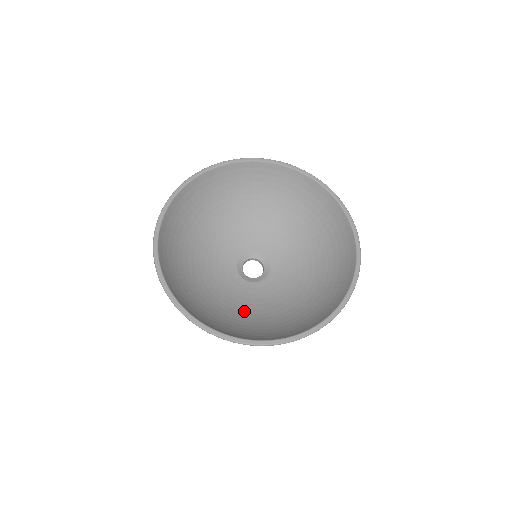
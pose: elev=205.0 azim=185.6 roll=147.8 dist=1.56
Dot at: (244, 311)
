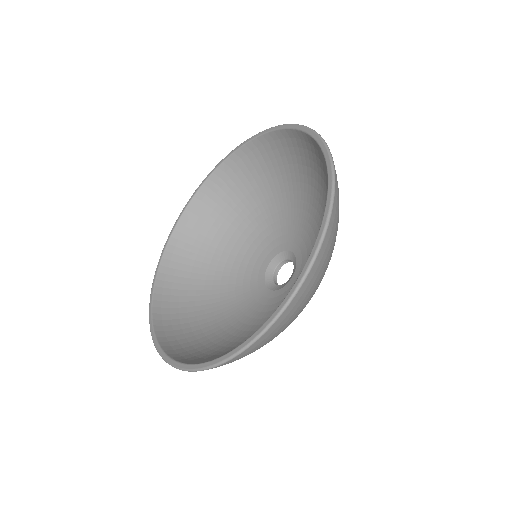
Dot at: occluded
